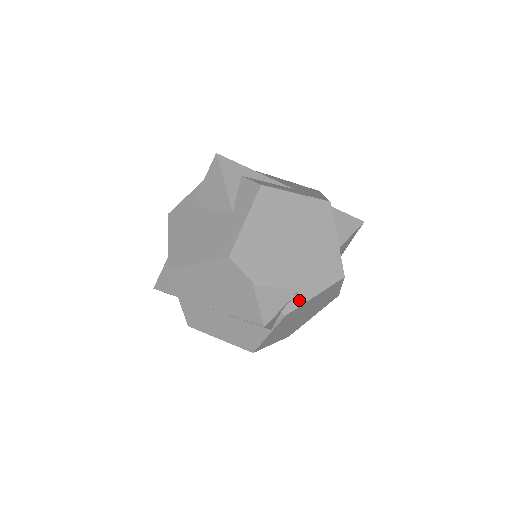
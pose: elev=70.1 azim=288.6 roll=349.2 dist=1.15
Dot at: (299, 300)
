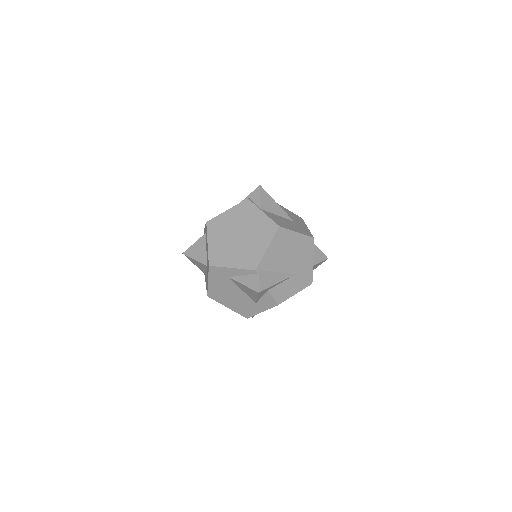
Dot at: occluded
